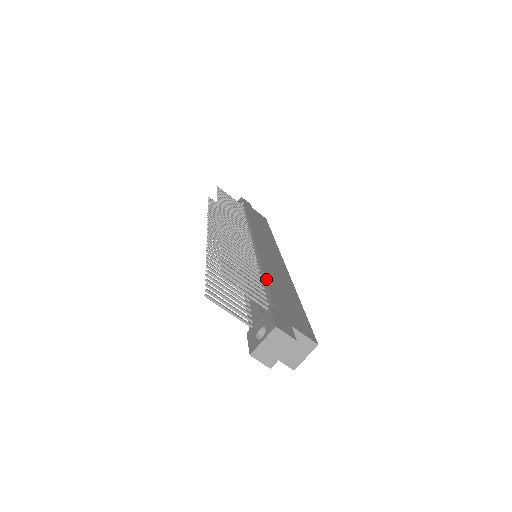
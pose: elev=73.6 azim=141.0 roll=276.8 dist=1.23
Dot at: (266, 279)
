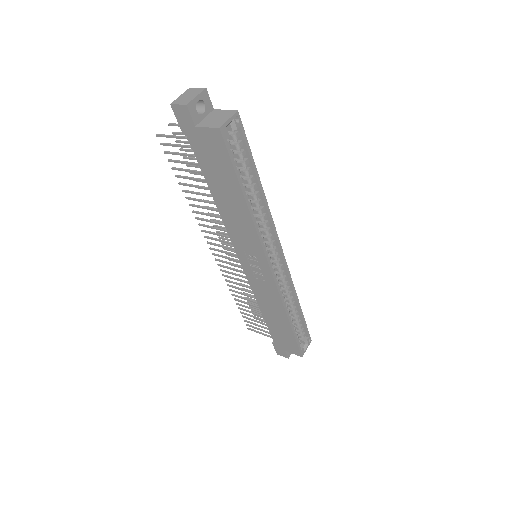
Dot at: occluded
